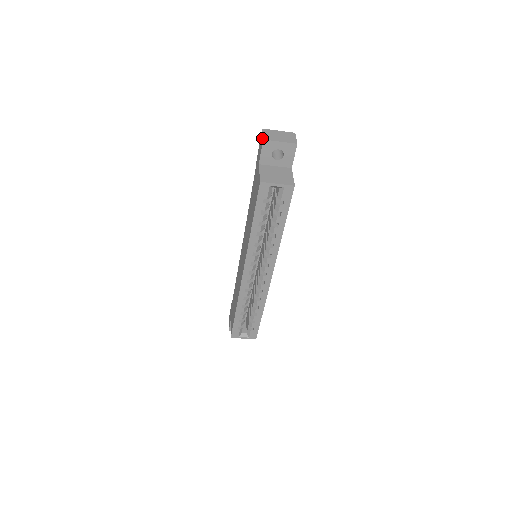
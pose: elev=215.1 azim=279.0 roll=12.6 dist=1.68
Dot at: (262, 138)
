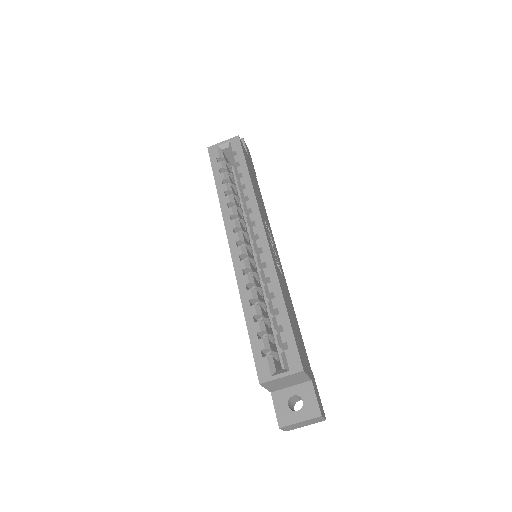
Dot at: occluded
